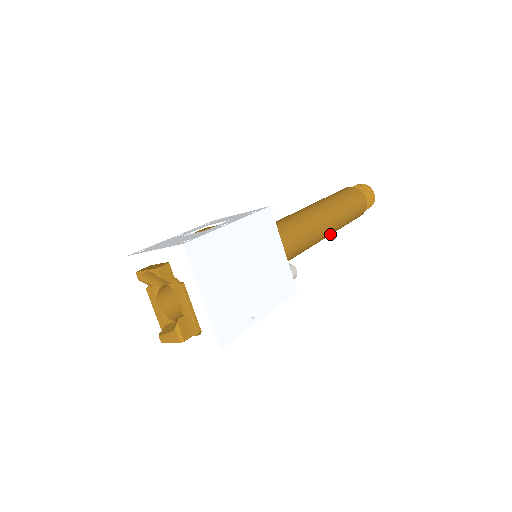
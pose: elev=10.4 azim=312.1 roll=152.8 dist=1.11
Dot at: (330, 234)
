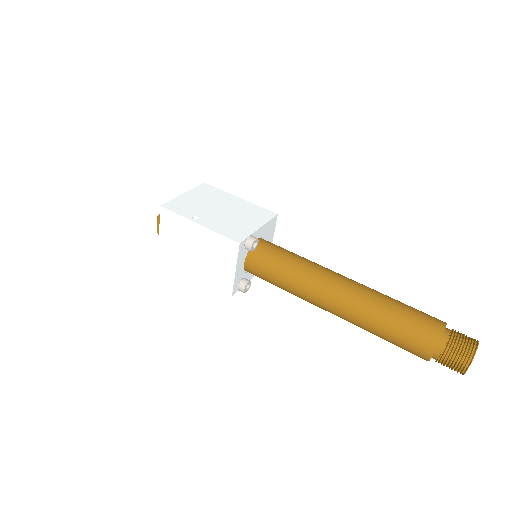
Dot at: (351, 305)
